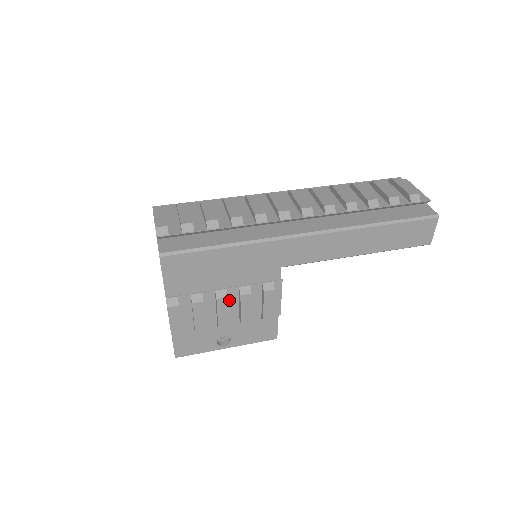
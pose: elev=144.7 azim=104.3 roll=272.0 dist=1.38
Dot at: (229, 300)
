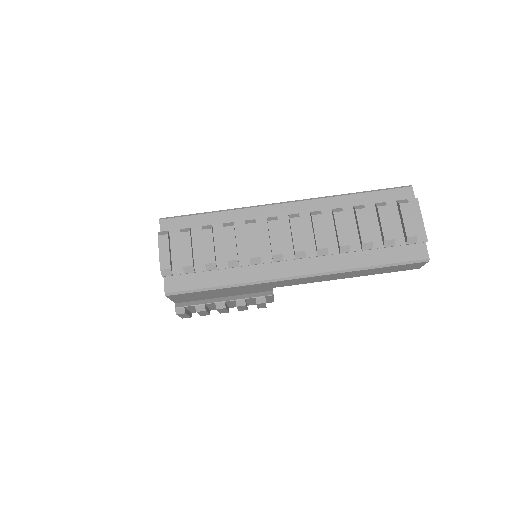
Dot at: (228, 303)
